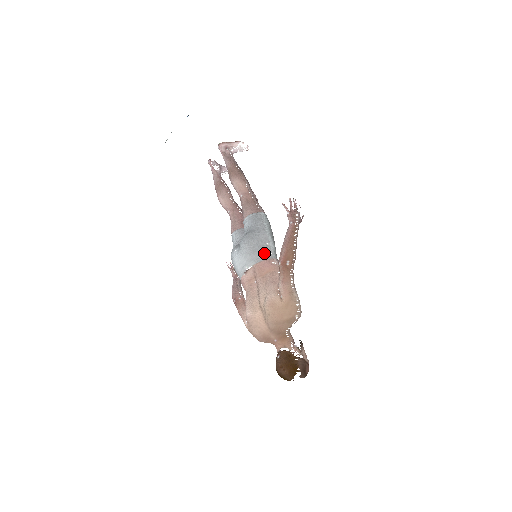
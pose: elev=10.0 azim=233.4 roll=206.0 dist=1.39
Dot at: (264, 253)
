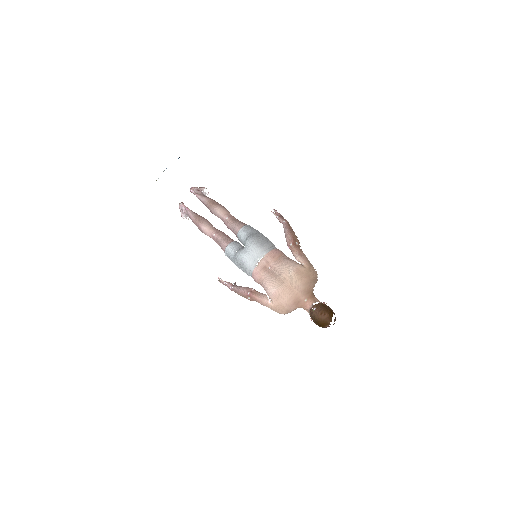
Dot at: (271, 245)
